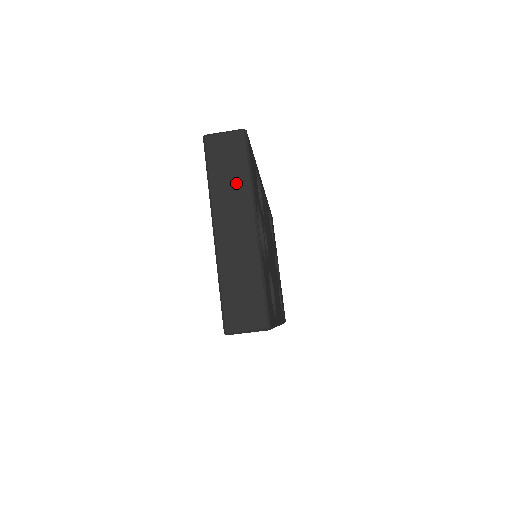
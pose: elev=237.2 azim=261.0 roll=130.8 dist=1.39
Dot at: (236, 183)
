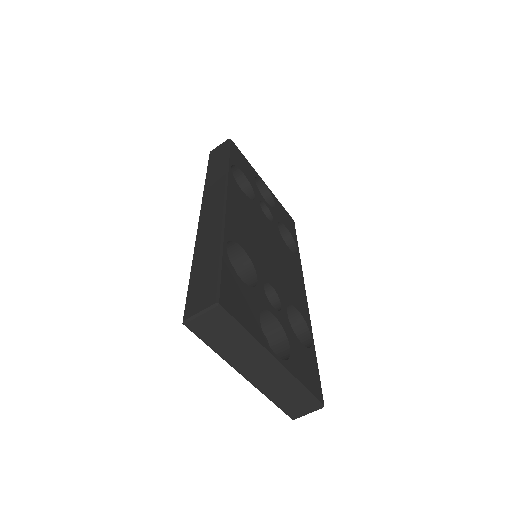
Dot at: (239, 344)
